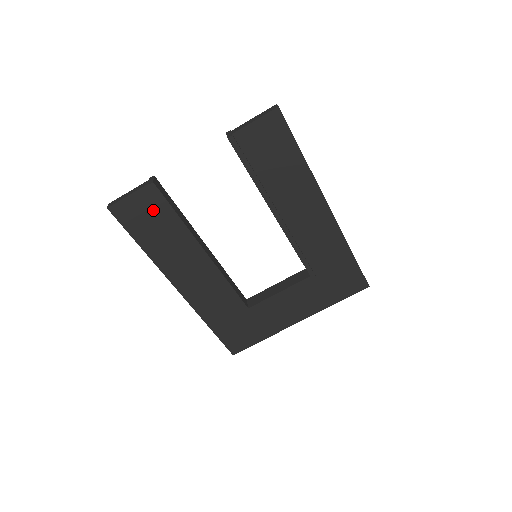
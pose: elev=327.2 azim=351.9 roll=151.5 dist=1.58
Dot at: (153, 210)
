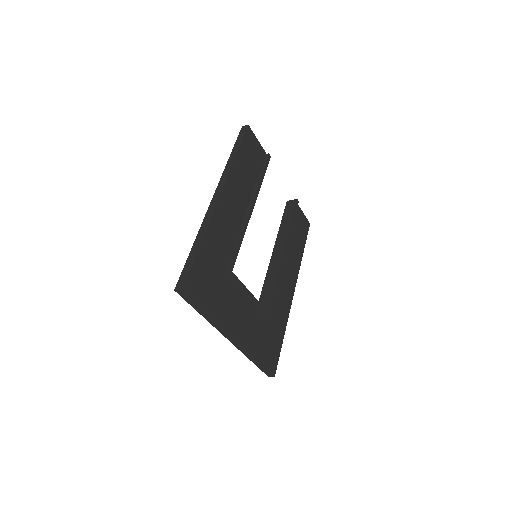
Dot at: (257, 159)
